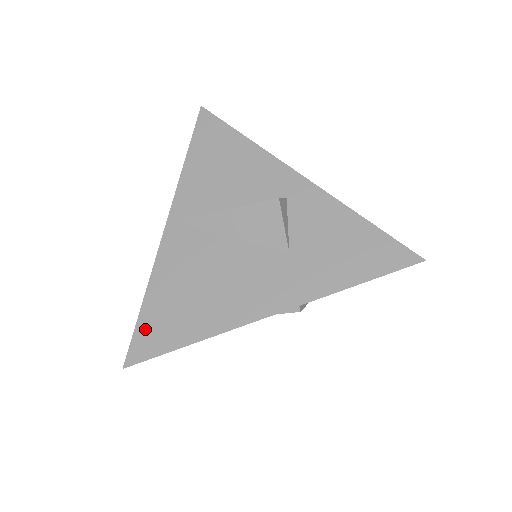
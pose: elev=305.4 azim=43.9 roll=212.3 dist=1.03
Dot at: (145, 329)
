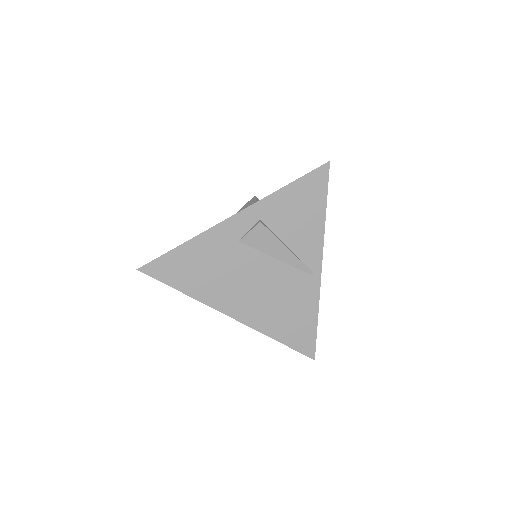
Dot at: occluded
